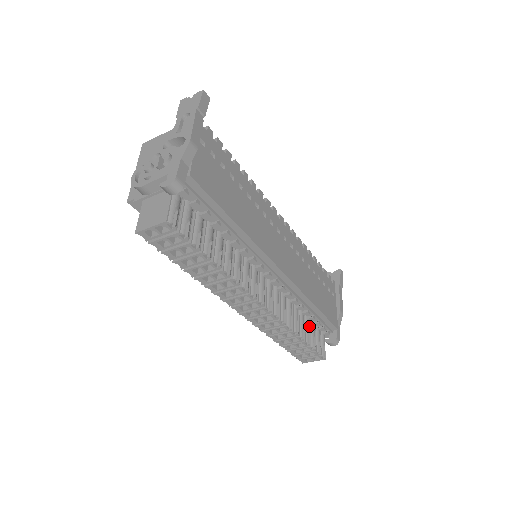
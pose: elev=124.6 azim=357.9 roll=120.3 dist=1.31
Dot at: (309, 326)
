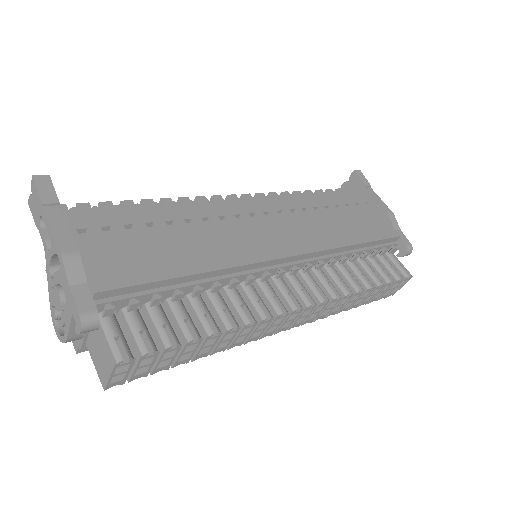
Dot at: (368, 265)
